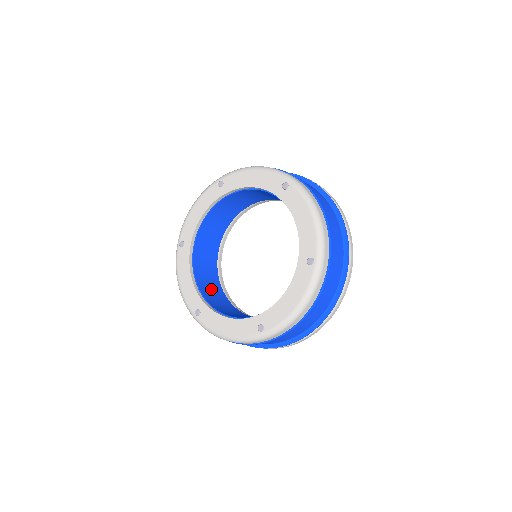
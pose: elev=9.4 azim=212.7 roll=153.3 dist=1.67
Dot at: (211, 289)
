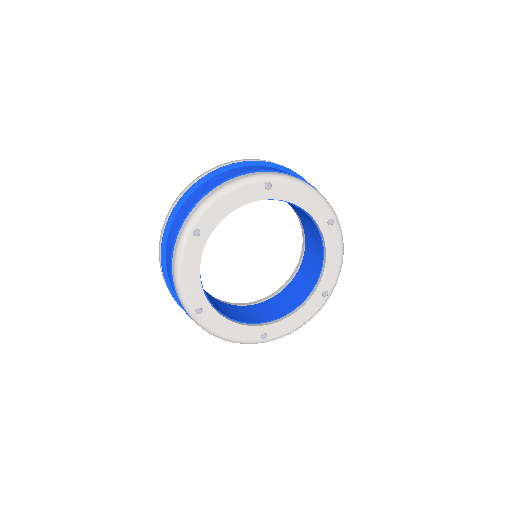
Dot at: (238, 313)
